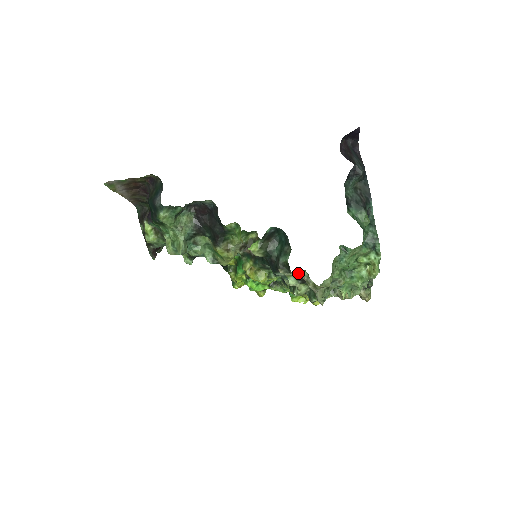
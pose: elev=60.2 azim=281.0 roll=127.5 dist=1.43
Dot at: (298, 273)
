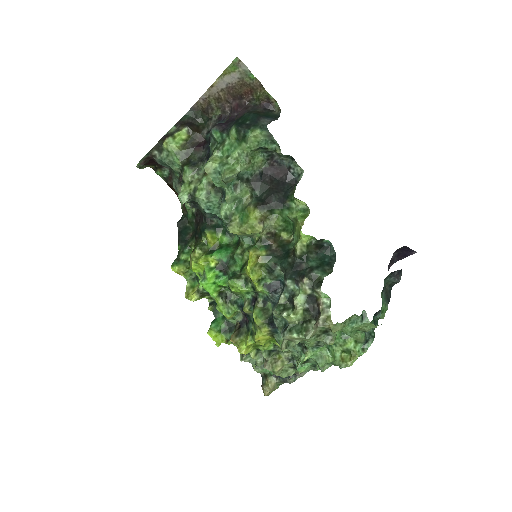
Dot at: (322, 295)
